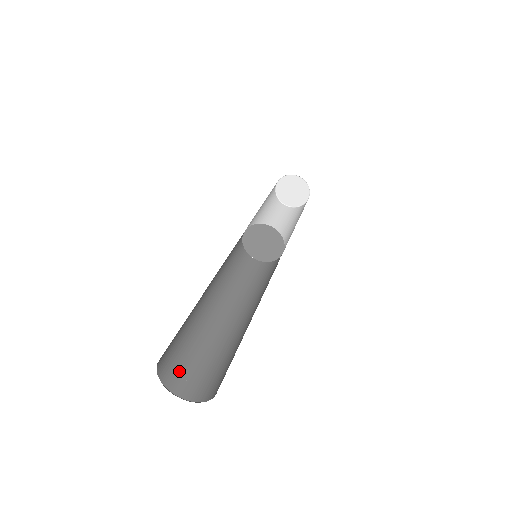
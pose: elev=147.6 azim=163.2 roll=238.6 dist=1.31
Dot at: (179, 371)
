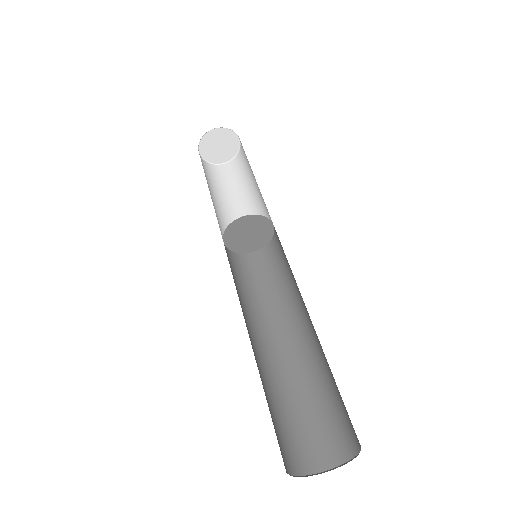
Dot at: (311, 443)
